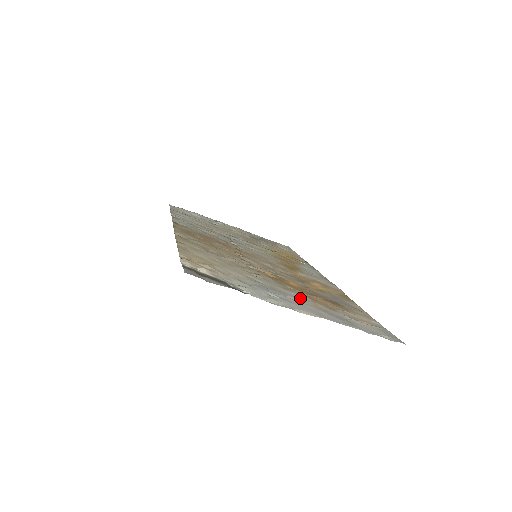
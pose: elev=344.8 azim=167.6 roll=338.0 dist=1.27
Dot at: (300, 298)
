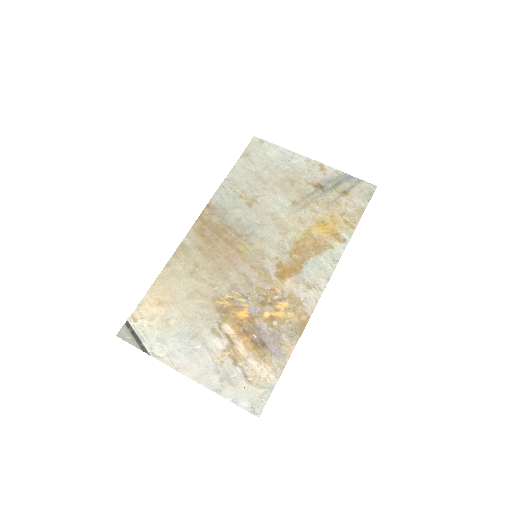
Dot at: (212, 347)
